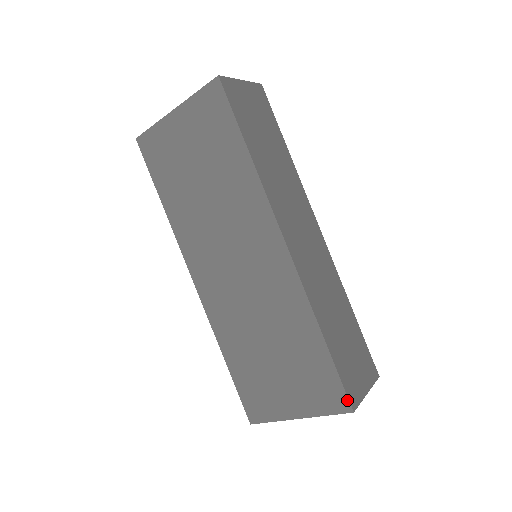
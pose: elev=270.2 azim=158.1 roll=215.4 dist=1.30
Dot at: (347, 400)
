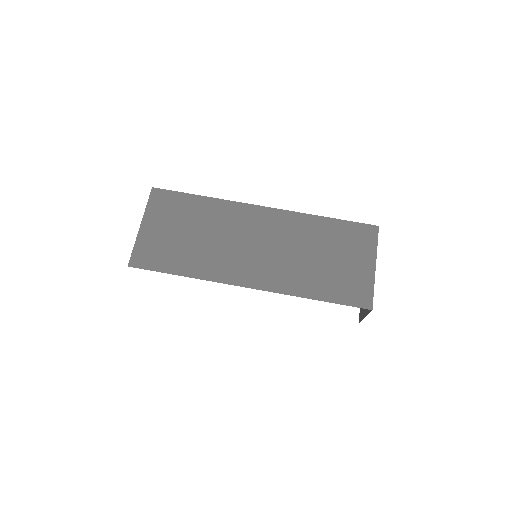
Dot at: (370, 225)
